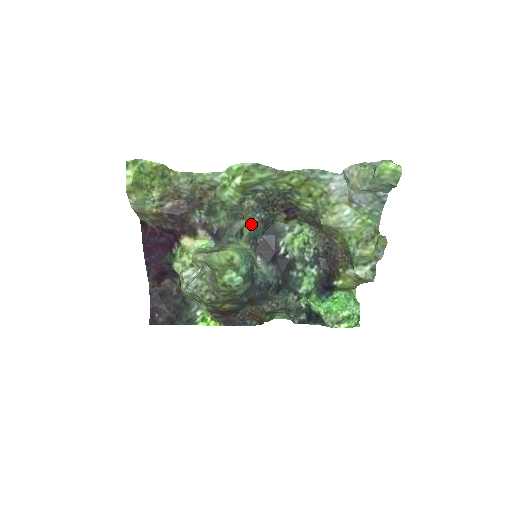
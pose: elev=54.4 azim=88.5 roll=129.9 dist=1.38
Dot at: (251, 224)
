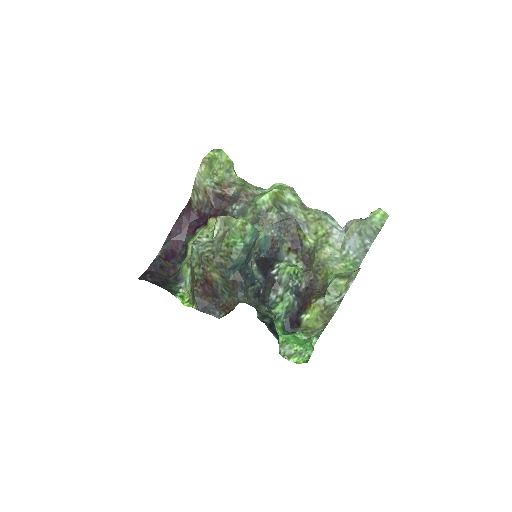
Dot at: (265, 234)
